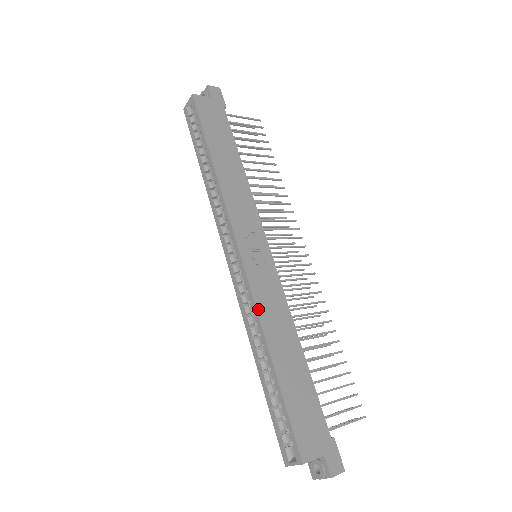
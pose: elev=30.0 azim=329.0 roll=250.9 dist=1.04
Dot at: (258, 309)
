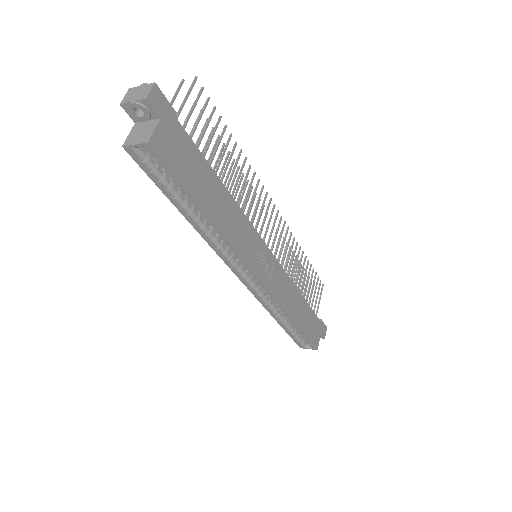
Dot at: (281, 304)
